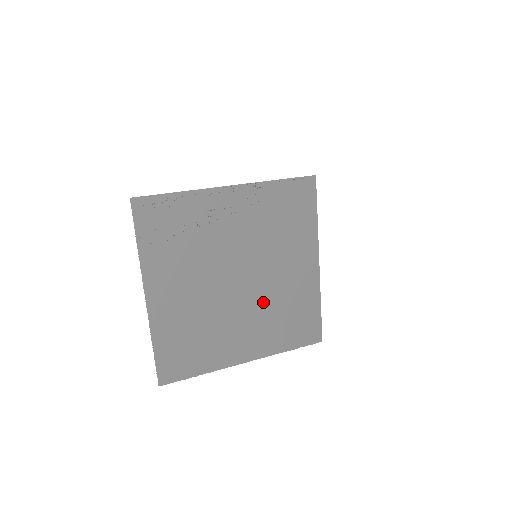
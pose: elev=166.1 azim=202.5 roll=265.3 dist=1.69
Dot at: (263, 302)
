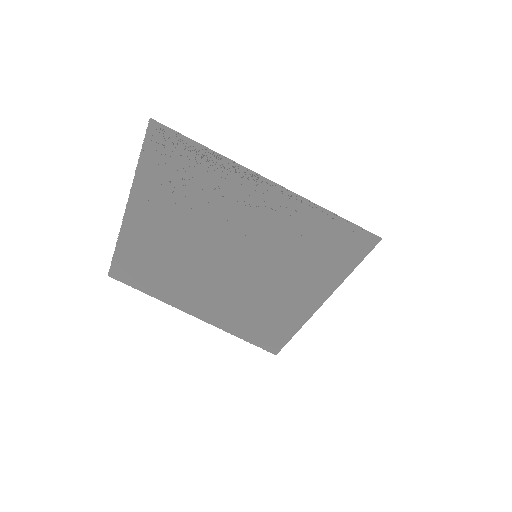
Dot at: (238, 292)
